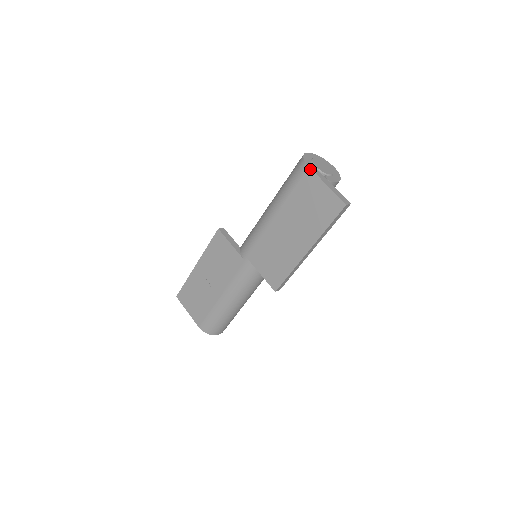
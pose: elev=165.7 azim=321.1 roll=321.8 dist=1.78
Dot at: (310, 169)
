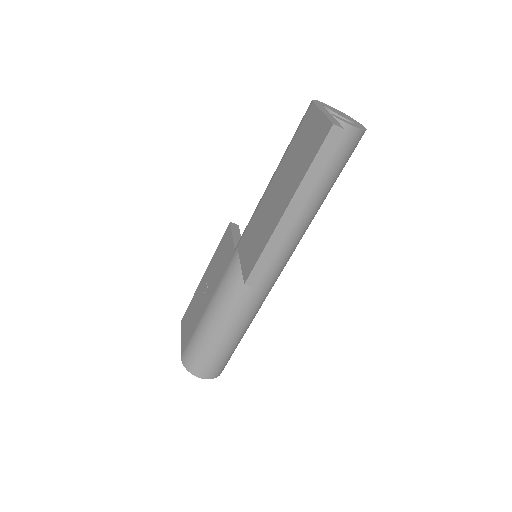
Dot at: (313, 103)
